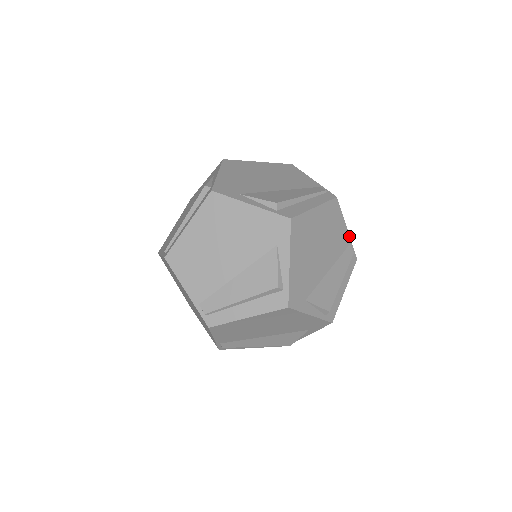
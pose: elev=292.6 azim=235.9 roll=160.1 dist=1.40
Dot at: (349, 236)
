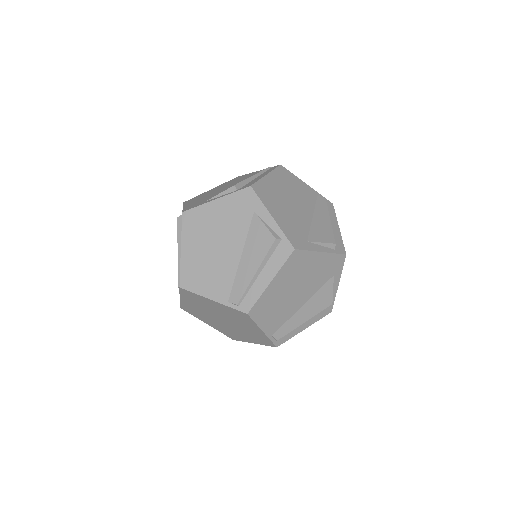
Dot at: occluded
